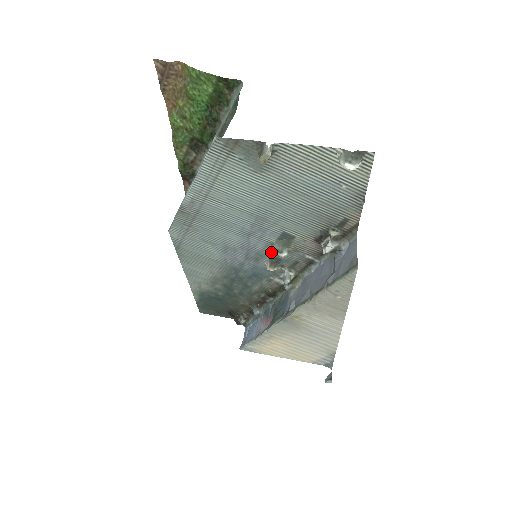
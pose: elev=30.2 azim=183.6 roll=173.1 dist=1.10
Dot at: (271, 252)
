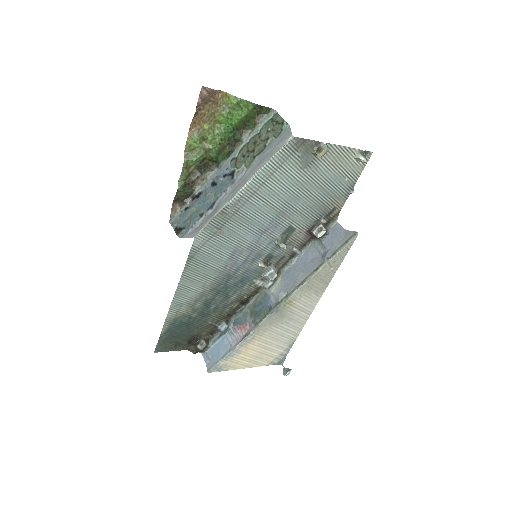
Dot at: (270, 249)
